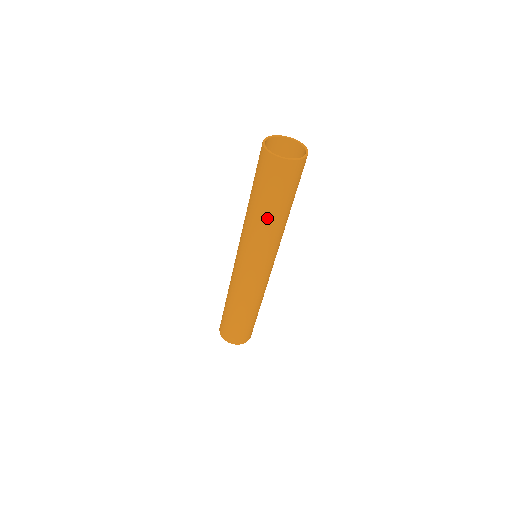
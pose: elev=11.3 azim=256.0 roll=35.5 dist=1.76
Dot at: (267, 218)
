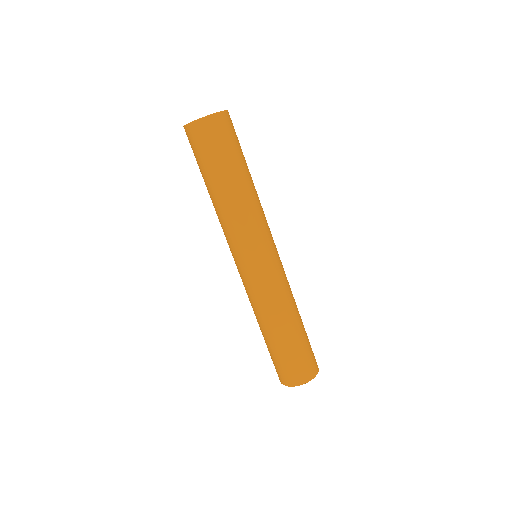
Dot at: (214, 196)
